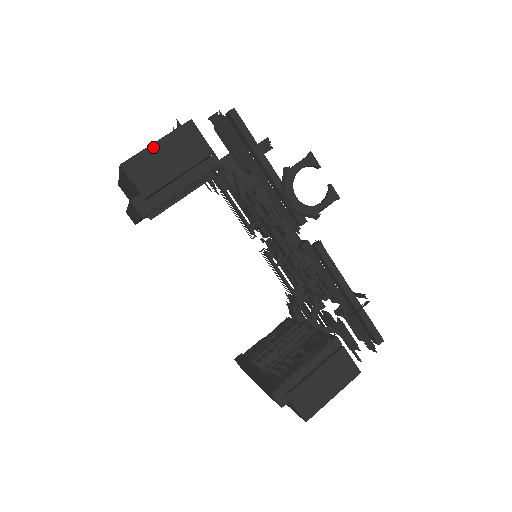
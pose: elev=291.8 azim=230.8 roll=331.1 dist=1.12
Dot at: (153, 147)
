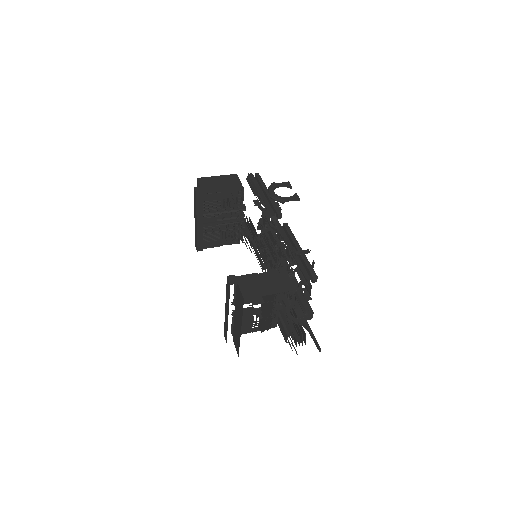
Dot at: (215, 177)
